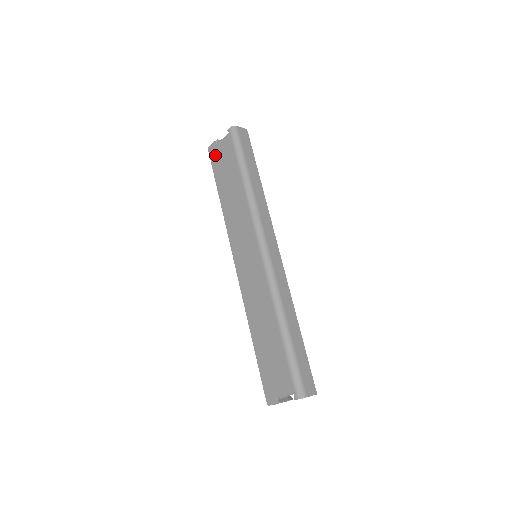
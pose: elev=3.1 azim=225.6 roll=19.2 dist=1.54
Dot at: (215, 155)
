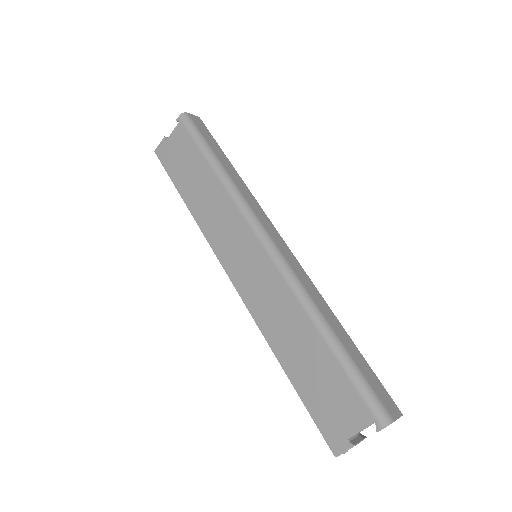
Dot at: (166, 155)
